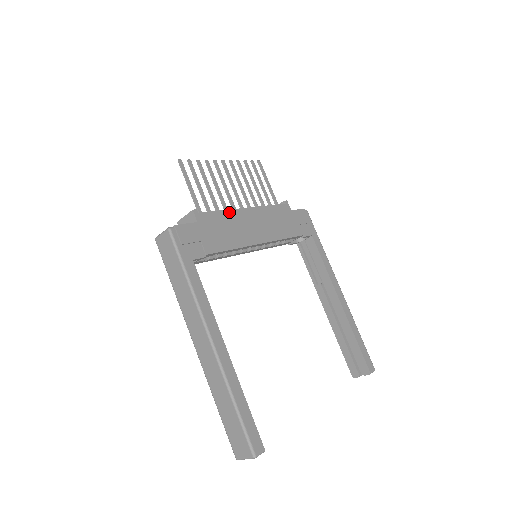
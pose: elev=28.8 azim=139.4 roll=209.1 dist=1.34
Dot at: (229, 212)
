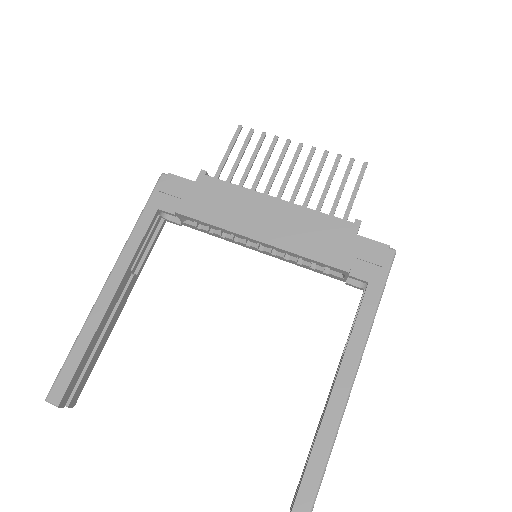
Dot at: (246, 191)
